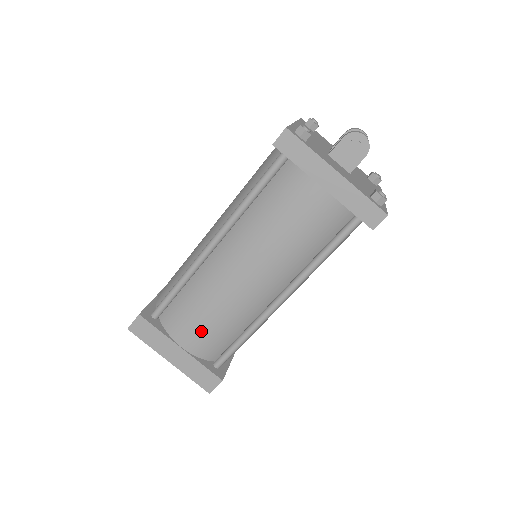
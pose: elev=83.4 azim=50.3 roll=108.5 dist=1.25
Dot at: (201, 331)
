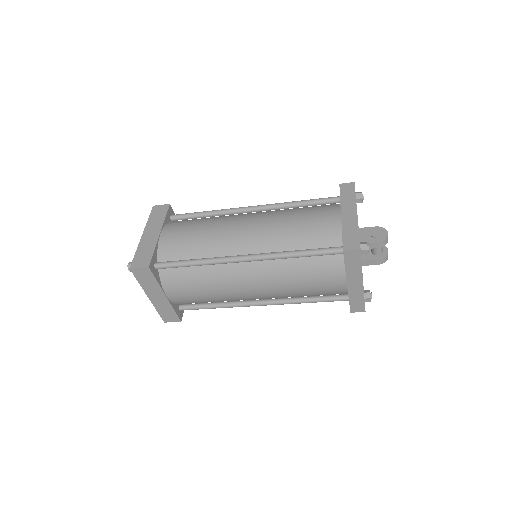
Dot at: (183, 234)
